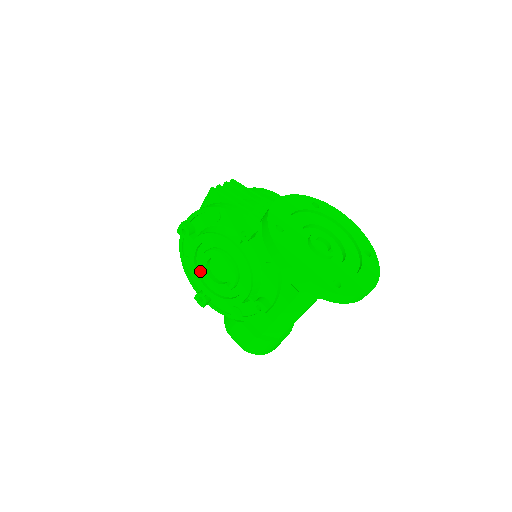
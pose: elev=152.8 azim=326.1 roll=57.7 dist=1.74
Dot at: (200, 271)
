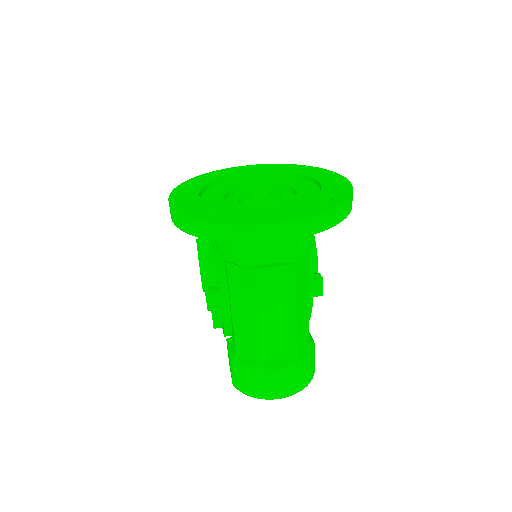
Dot at: occluded
